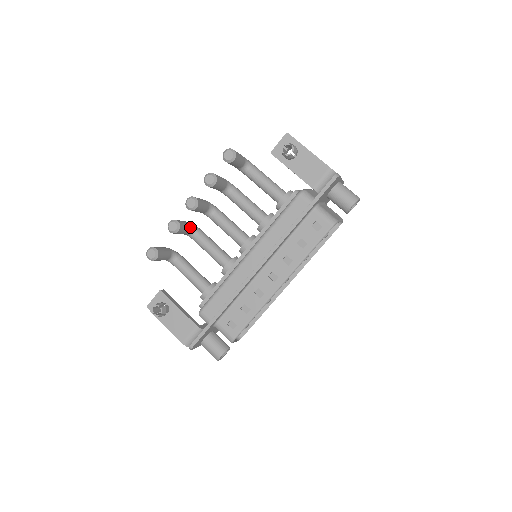
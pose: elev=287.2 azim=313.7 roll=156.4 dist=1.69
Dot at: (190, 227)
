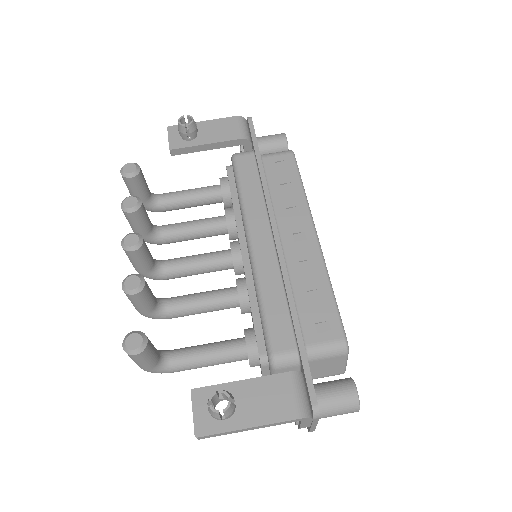
Dot at: occluded
